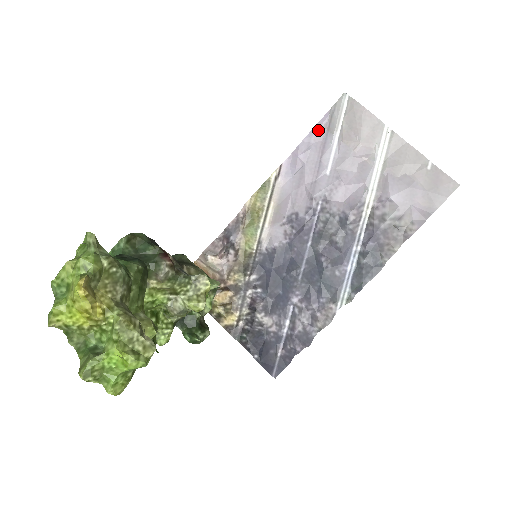
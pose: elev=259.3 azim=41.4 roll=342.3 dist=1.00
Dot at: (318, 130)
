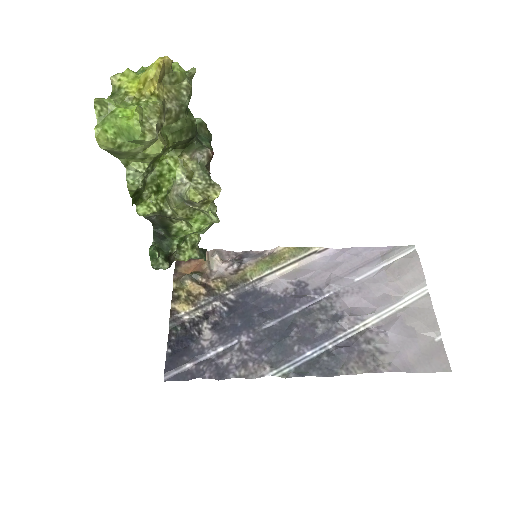
Dot at: (374, 251)
